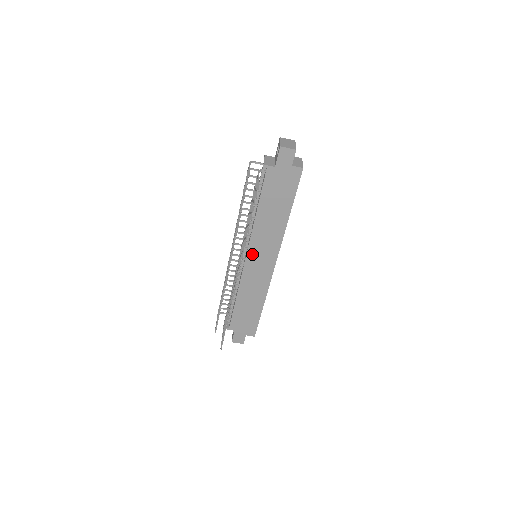
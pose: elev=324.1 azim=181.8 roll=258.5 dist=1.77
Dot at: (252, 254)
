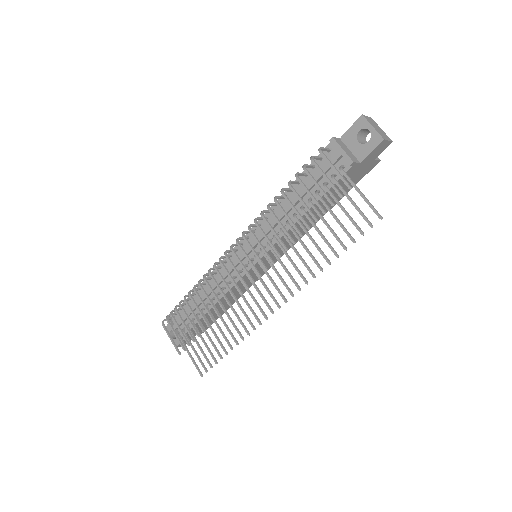
Dot at: (263, 259)
